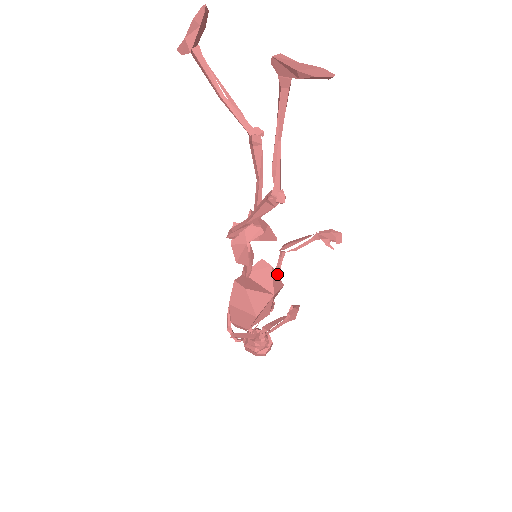
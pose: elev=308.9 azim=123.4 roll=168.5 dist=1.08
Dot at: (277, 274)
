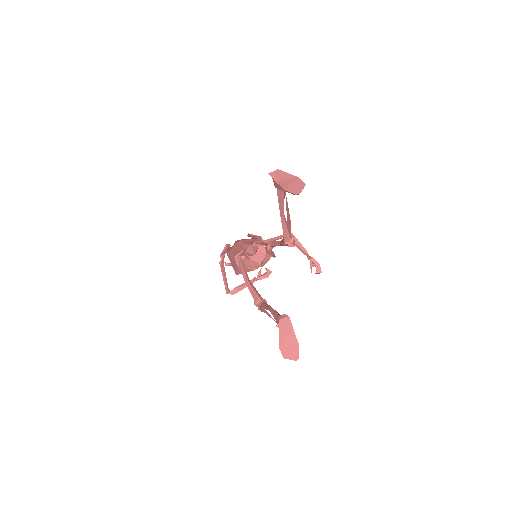
Dot at: (277, 239)
